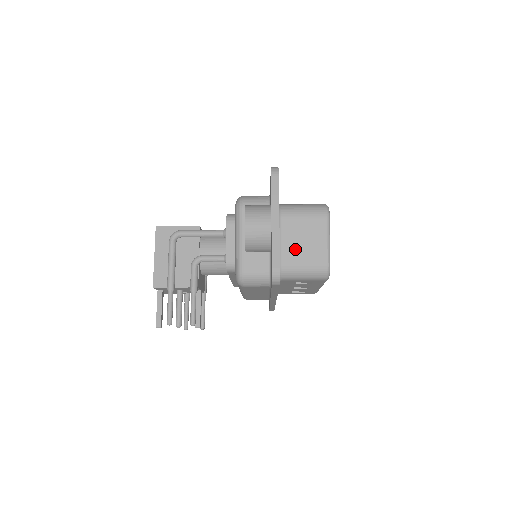
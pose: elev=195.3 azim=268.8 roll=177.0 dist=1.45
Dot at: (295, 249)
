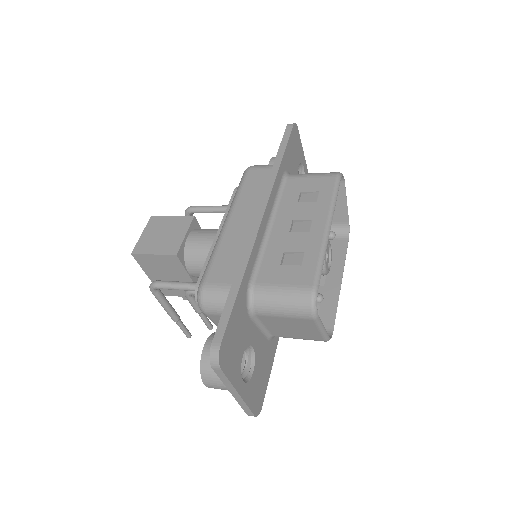
Dot at: (283, 331)
